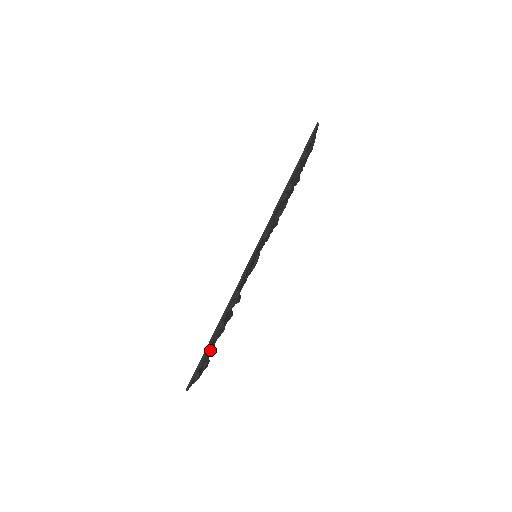
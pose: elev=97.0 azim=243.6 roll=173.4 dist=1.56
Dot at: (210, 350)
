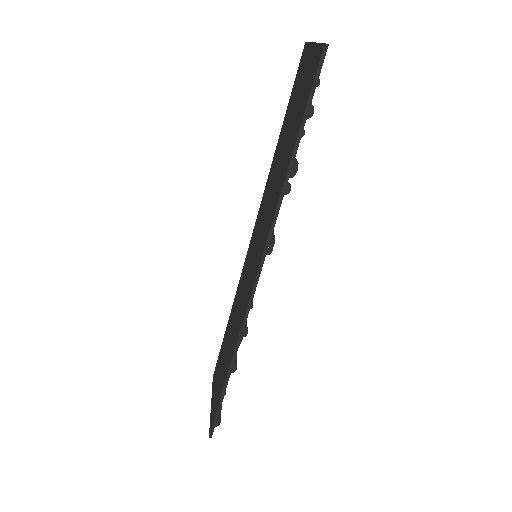
Dot at: occluded
